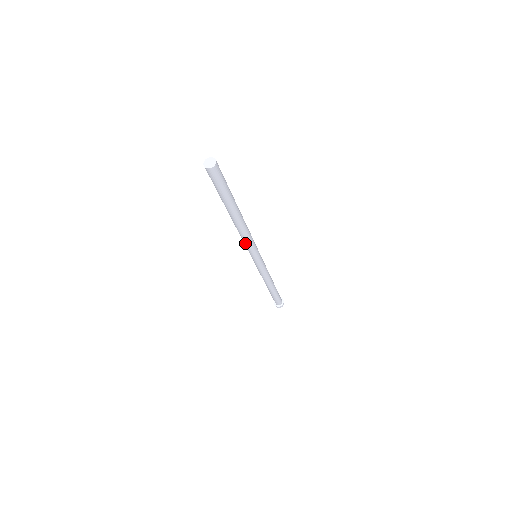
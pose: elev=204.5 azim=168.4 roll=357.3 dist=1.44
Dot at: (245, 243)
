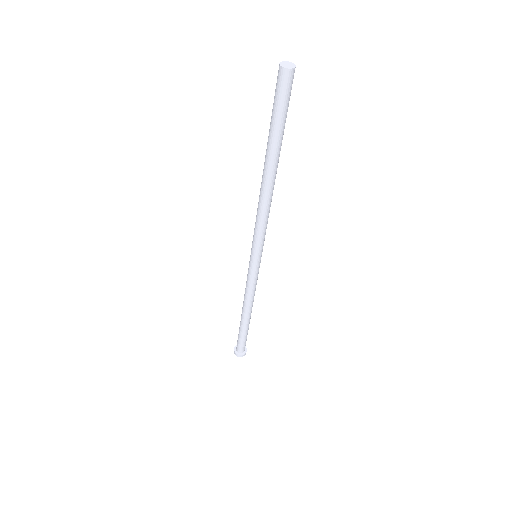
Dot at: (257, 224)
